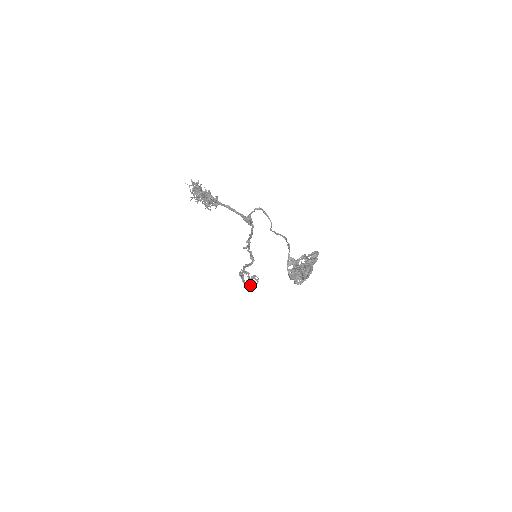
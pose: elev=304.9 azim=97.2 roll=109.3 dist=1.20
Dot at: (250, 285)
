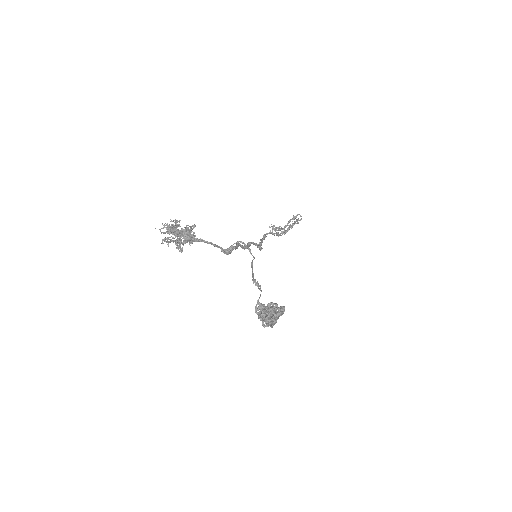
Dot at: (286, 231)
